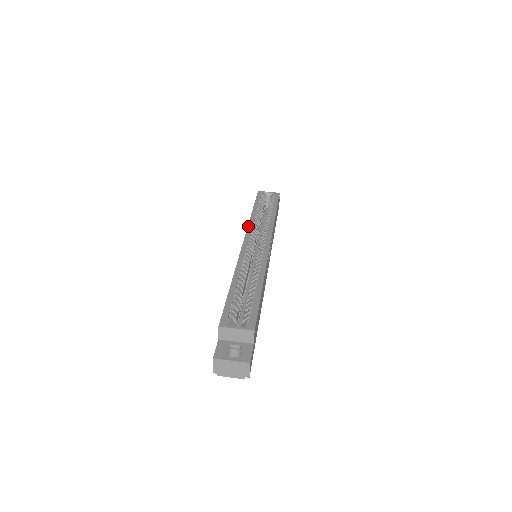
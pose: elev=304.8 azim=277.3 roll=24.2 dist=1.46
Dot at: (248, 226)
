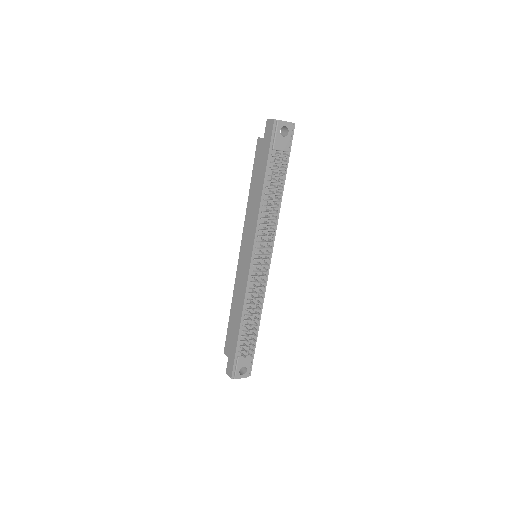
Dot at: (235, 279)
